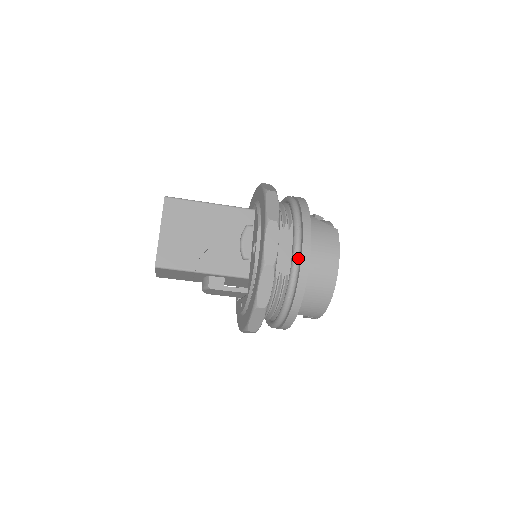
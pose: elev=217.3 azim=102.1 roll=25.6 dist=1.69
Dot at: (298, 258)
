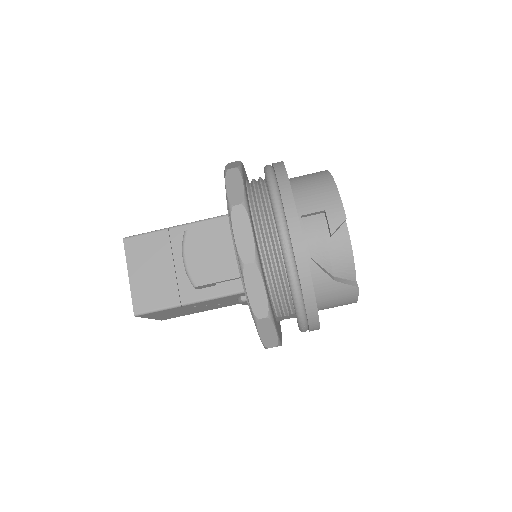
Dot at: occluded
